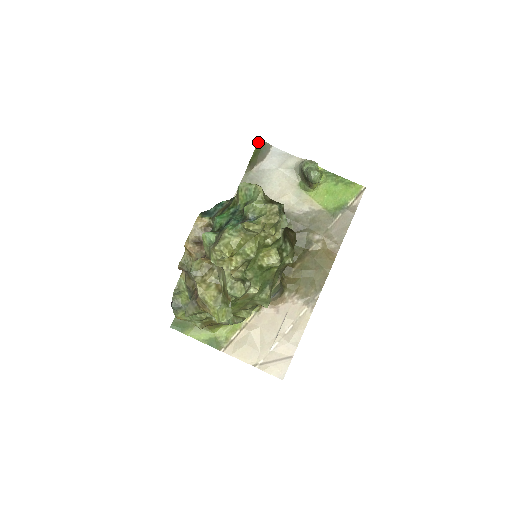
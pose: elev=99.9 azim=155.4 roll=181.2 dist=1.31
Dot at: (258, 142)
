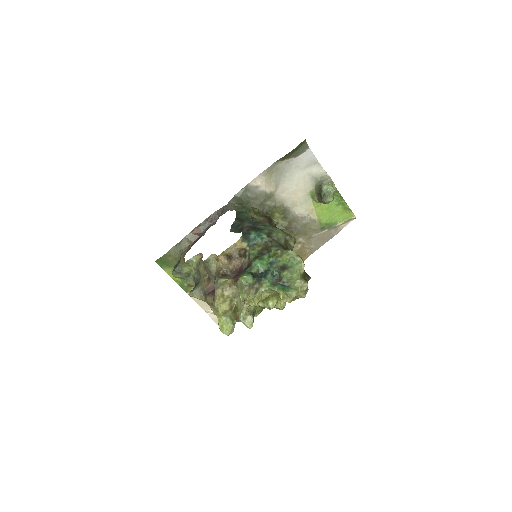
Dot at: (301, 142)
